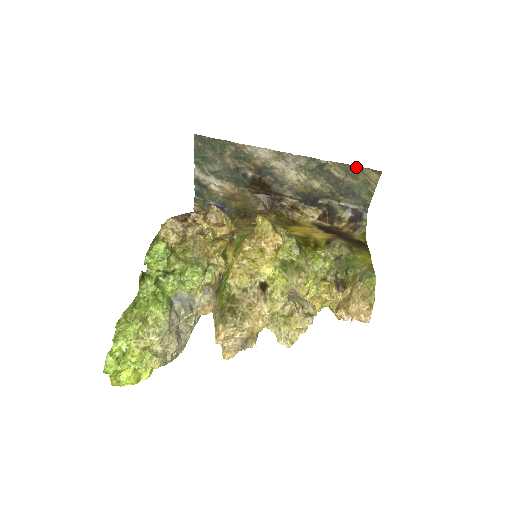
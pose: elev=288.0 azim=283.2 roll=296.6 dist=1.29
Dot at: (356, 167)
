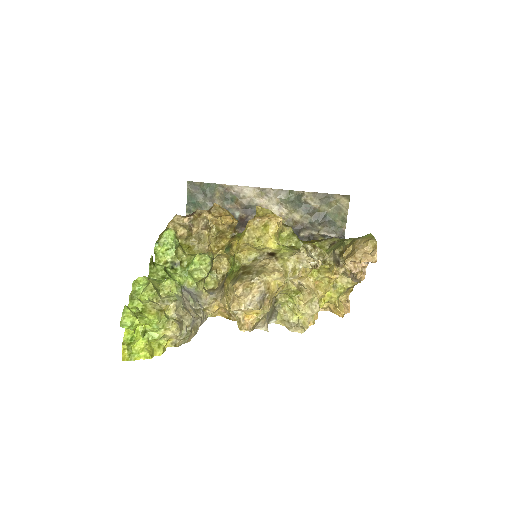
Dot at: (328, 195)
